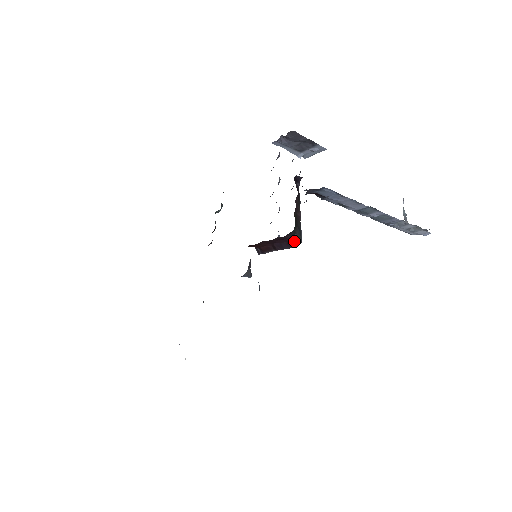
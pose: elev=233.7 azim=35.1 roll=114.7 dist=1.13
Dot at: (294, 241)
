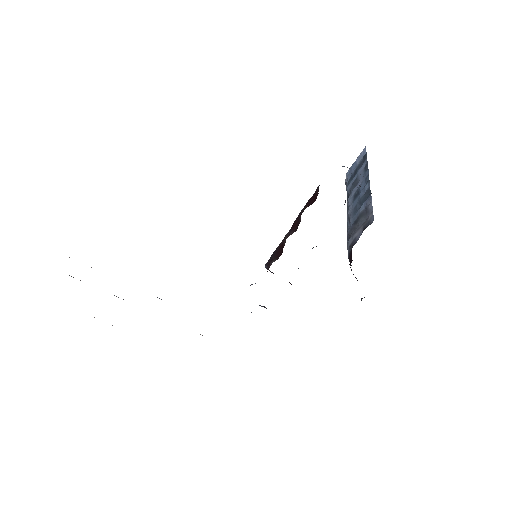
Dot at: occluded
